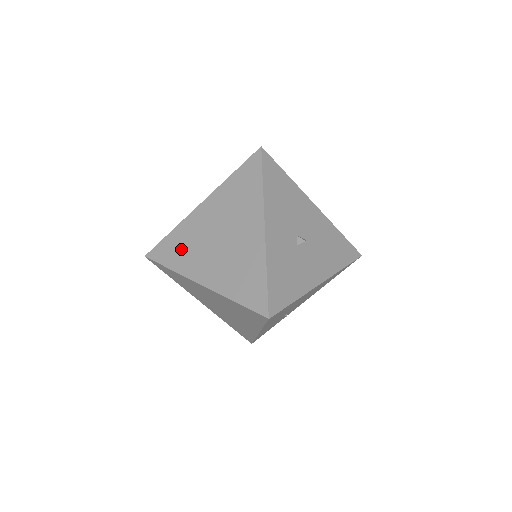
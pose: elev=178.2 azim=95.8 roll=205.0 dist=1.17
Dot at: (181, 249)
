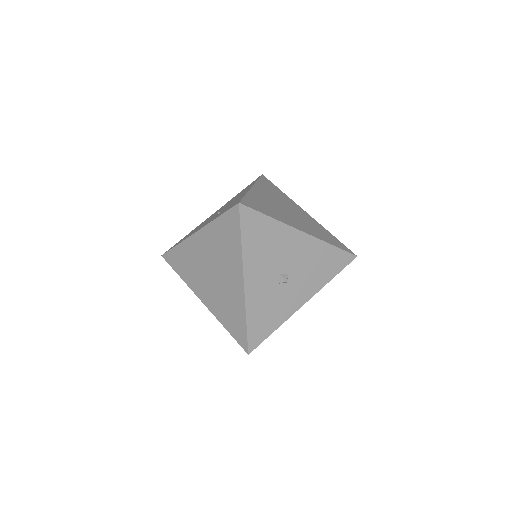
Dot at: (186, 266)
